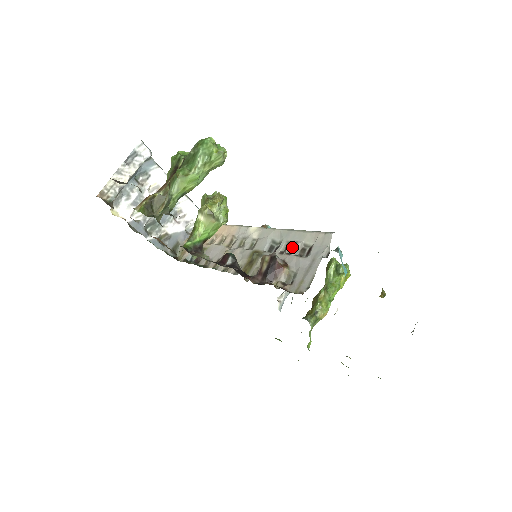
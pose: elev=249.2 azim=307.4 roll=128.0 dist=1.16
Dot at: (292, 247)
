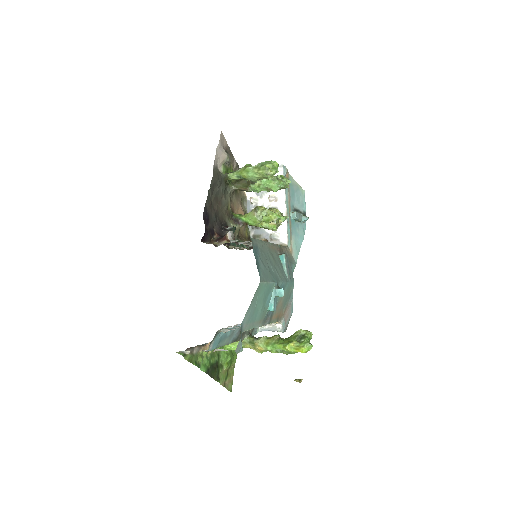
Dot at: (247, 243)
